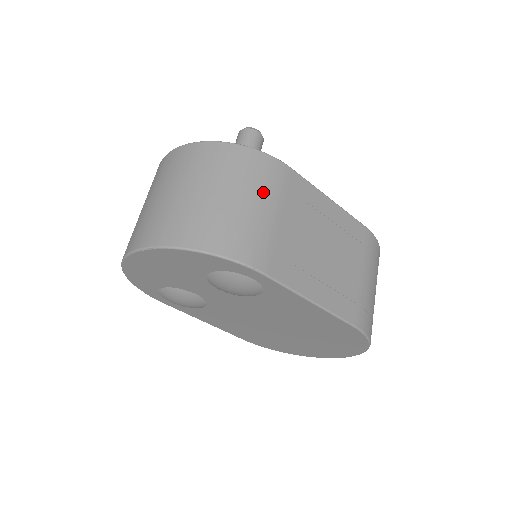
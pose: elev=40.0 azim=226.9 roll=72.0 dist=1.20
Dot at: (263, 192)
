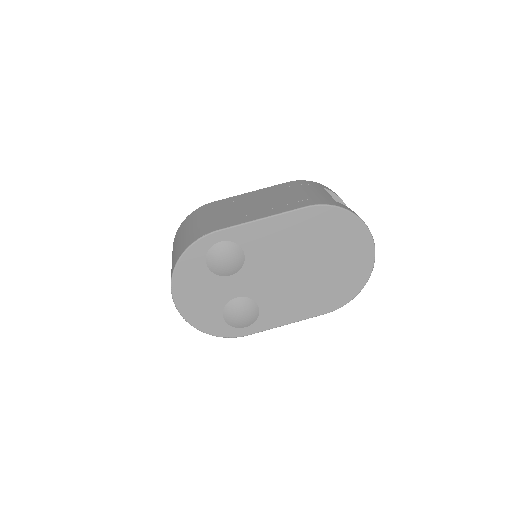
Dot at: (200, 217)
